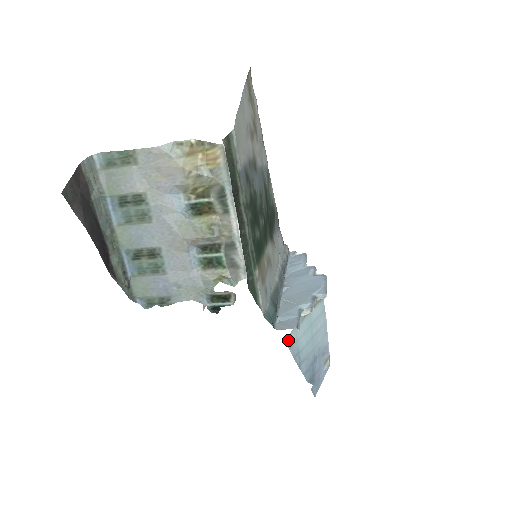
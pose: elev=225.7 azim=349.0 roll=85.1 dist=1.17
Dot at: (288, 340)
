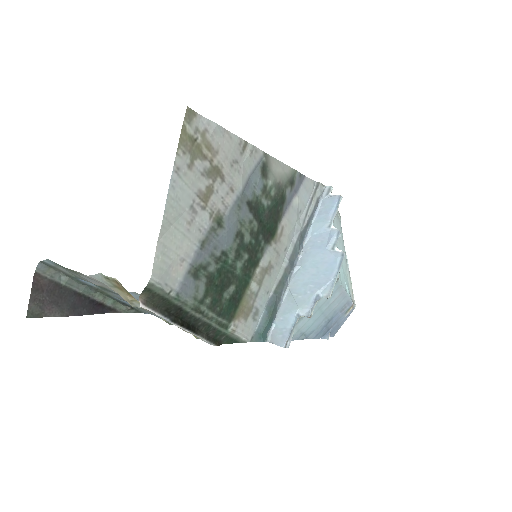
Dot at: occluded
